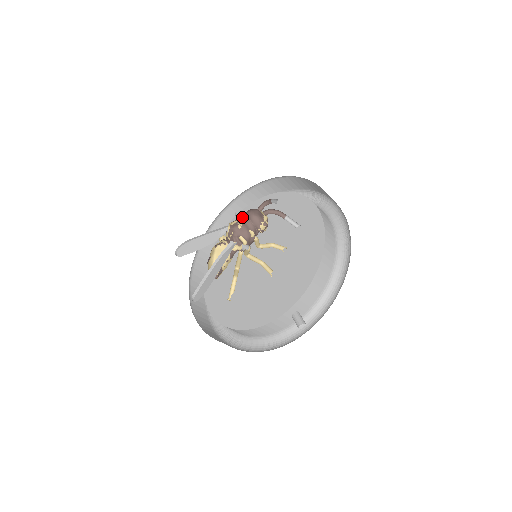
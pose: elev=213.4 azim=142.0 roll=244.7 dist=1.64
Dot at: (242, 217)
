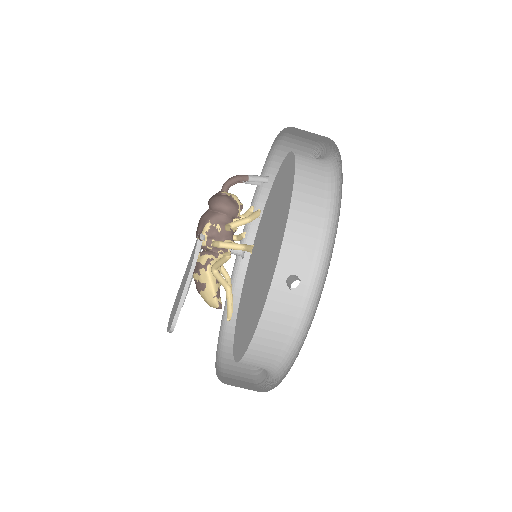
Dot at: (256, 238)
